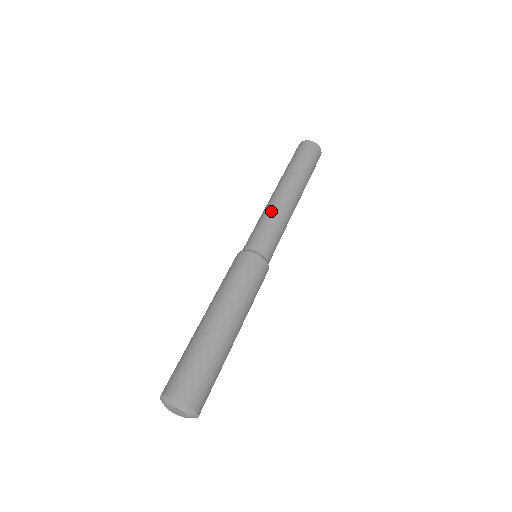
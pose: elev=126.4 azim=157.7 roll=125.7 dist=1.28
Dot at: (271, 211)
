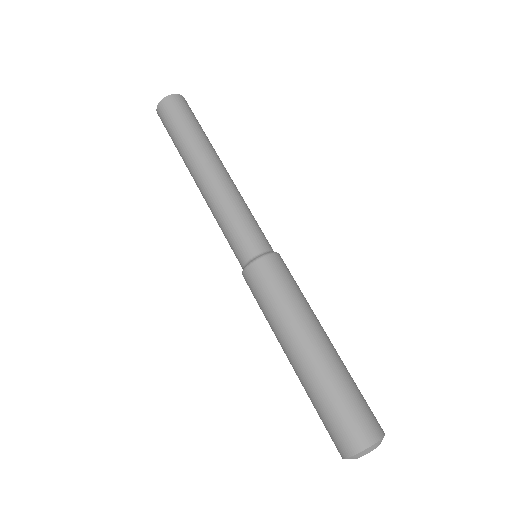
Dot at: (226, 201)
